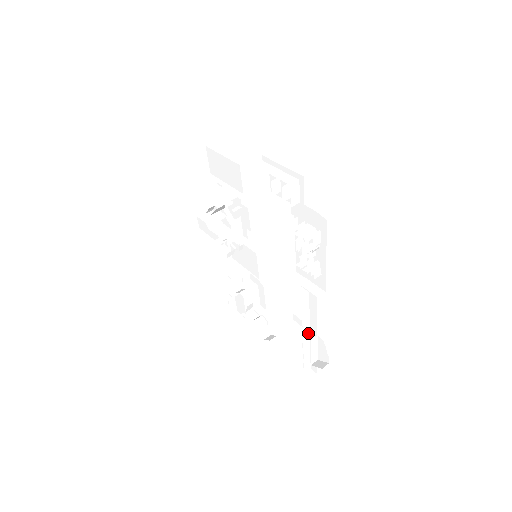
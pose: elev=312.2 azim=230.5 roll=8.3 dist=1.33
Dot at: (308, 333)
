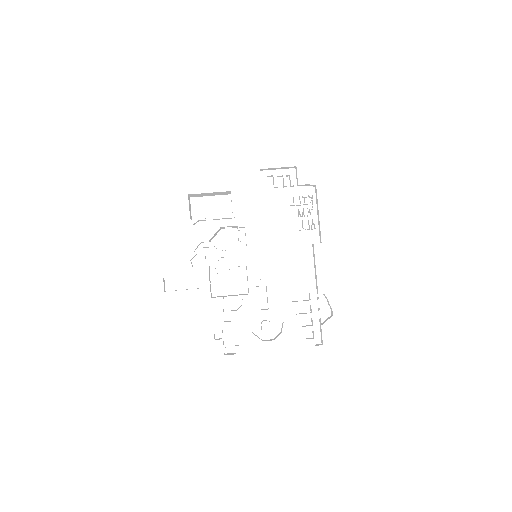
Dot at: occluded
